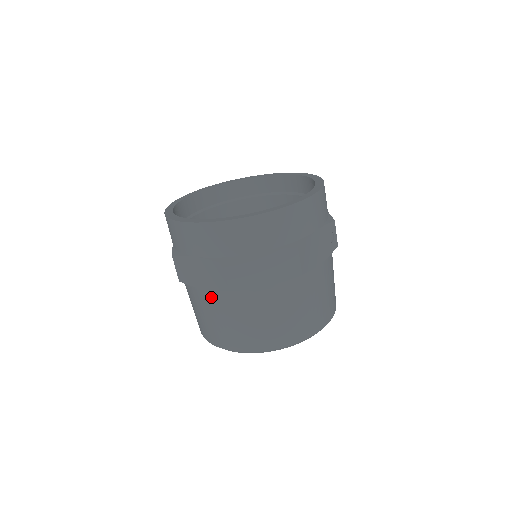
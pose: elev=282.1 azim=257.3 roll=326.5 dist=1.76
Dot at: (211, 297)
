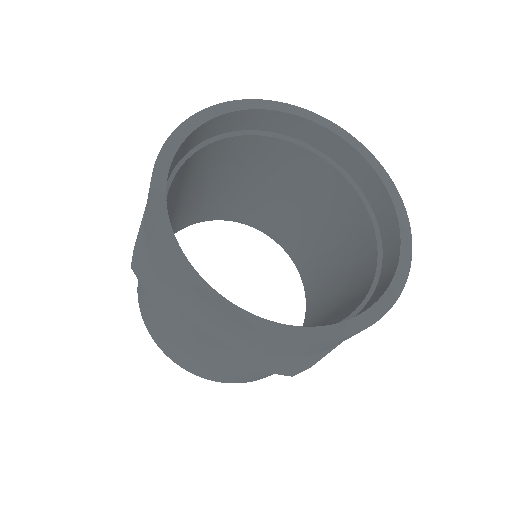
Dot at: (164, 323)
